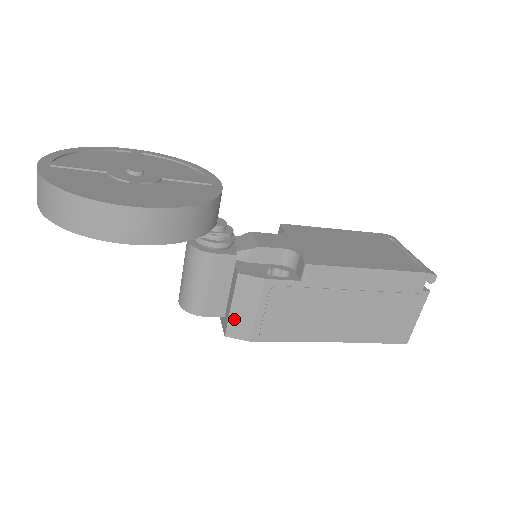
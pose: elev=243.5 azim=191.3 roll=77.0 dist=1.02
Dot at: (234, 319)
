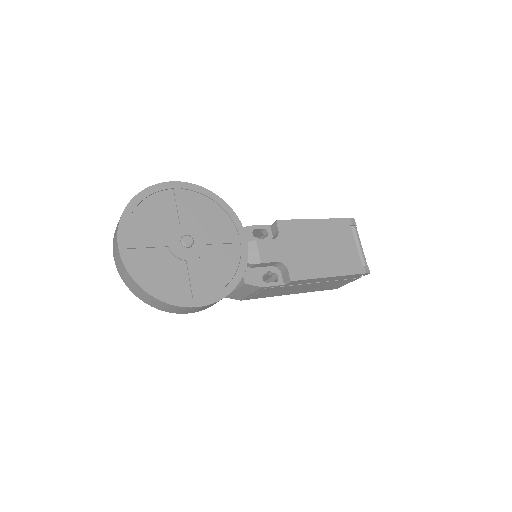
Dot at: (234, 294)
